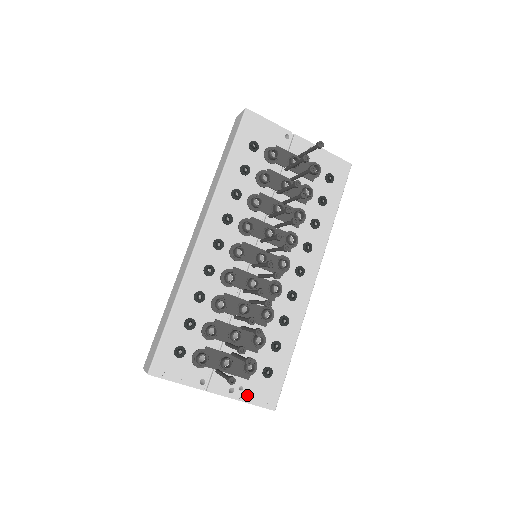
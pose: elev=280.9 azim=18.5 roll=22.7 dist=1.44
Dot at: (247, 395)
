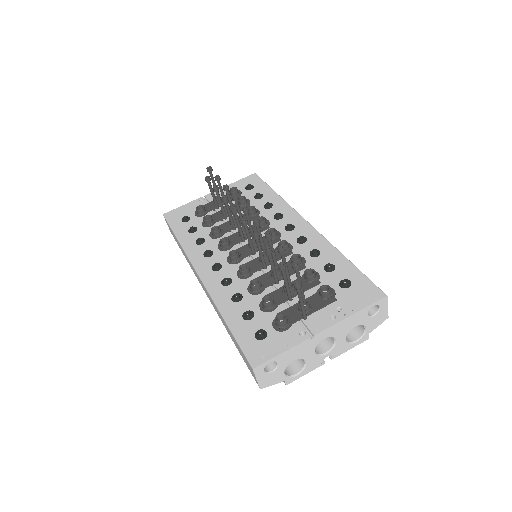
Dot at: (350, 308)
